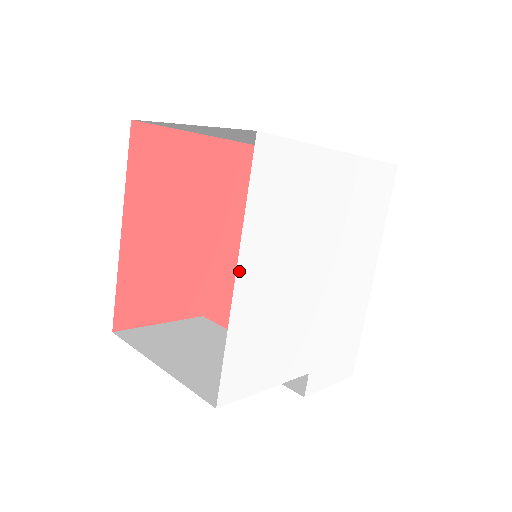
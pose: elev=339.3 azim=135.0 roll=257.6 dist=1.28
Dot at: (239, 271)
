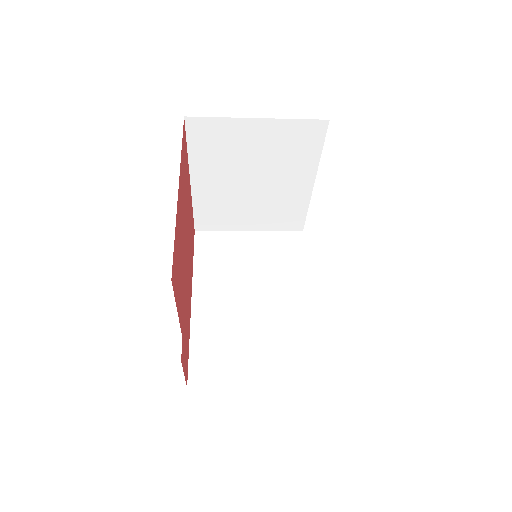
Dot at: occluded
